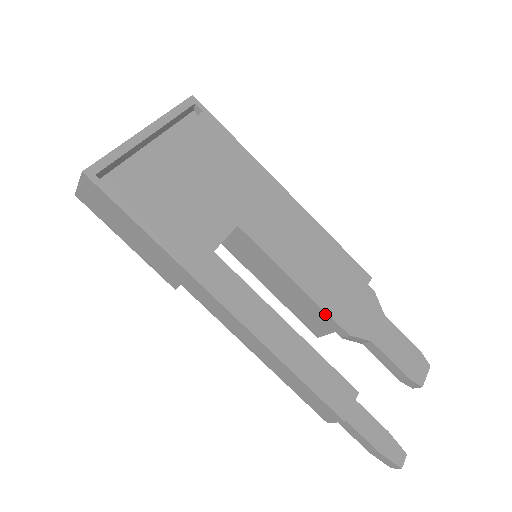
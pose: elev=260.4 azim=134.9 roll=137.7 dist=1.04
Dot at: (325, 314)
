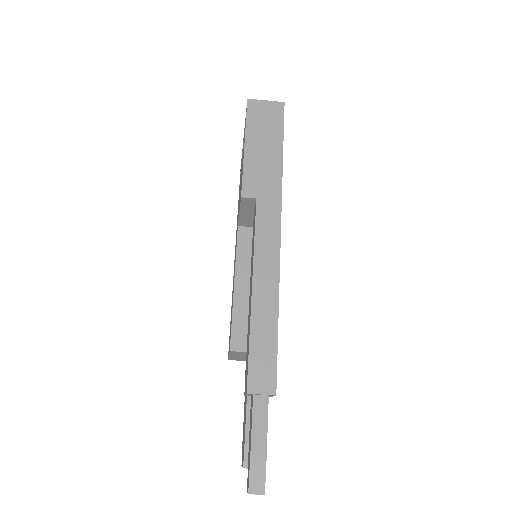
Dot at: occluded
